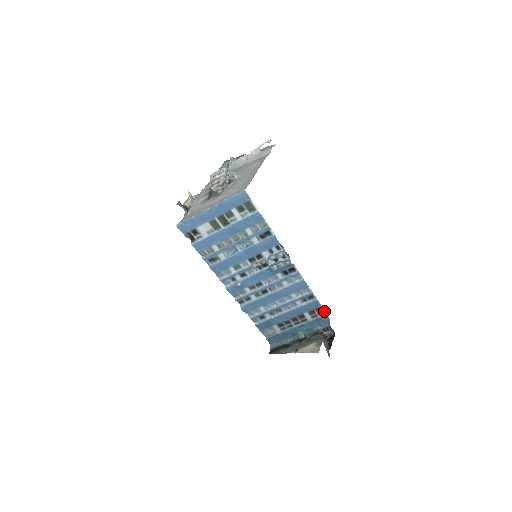
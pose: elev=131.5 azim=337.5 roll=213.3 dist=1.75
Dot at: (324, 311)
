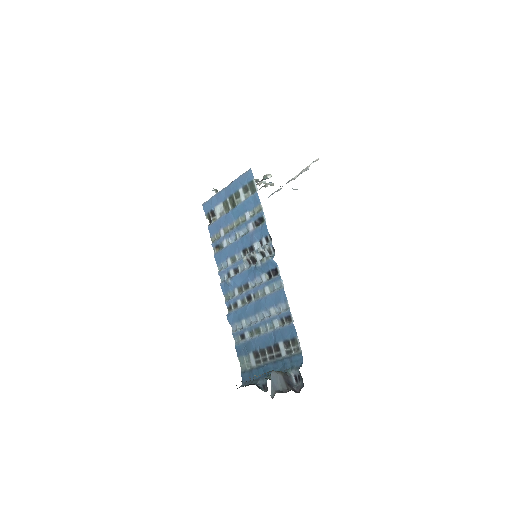
Dot at: (299, 346)
